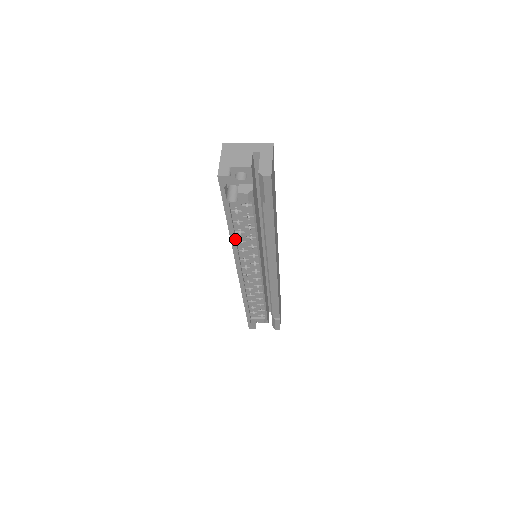
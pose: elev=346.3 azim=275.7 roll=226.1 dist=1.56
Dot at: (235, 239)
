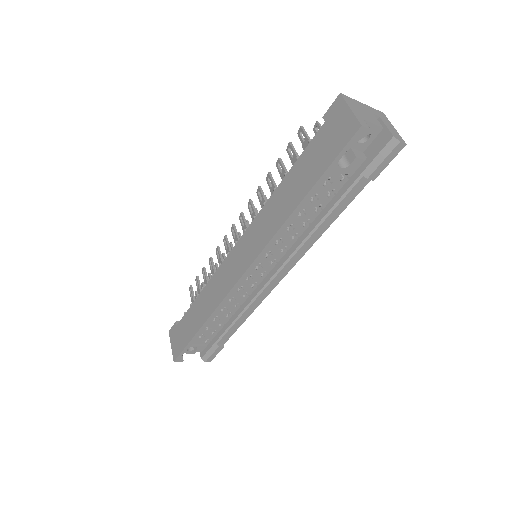
Dot at: (290, 222)
